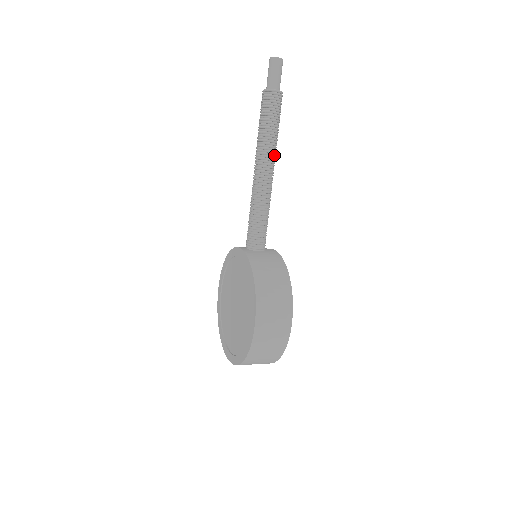
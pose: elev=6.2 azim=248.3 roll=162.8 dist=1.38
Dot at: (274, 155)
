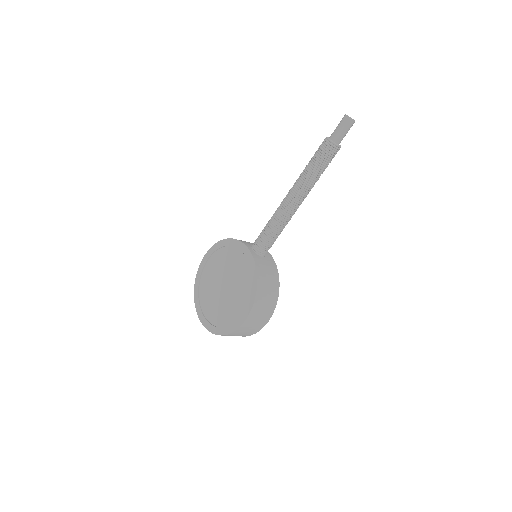
Dot at: occluded
